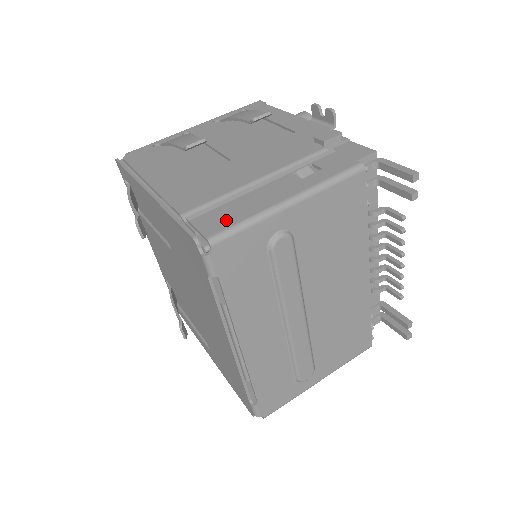
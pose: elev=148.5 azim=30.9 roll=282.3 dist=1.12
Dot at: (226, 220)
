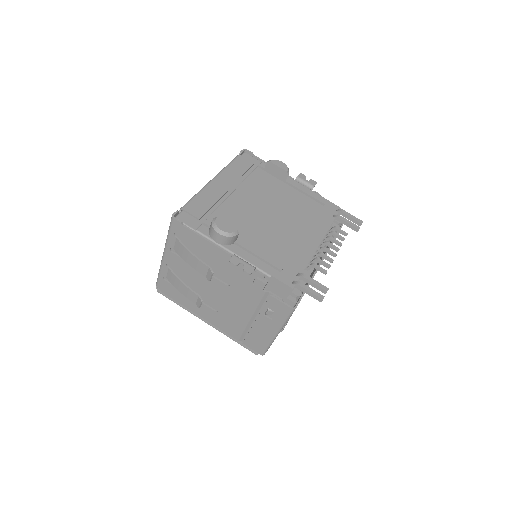
Dot at: (260, 346)
